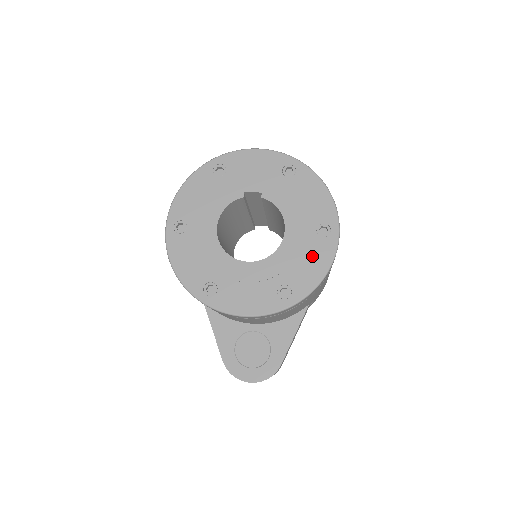
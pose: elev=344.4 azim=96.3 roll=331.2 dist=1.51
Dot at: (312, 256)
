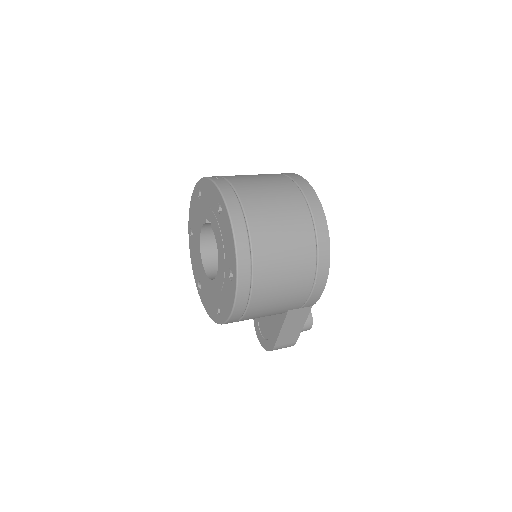
Dot at: (227, 293)
